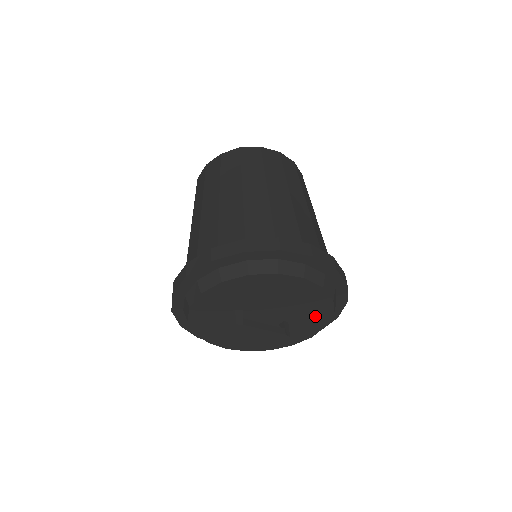
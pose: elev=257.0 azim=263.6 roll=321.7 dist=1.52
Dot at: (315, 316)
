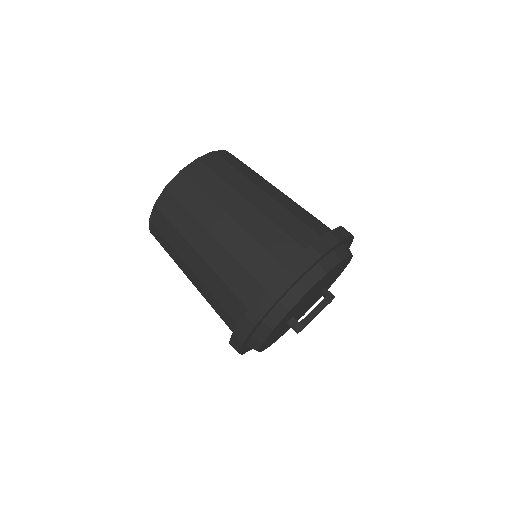
Dot at: (341, 268)
